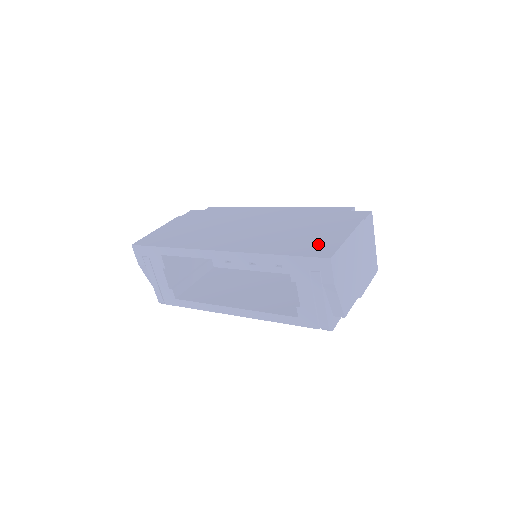
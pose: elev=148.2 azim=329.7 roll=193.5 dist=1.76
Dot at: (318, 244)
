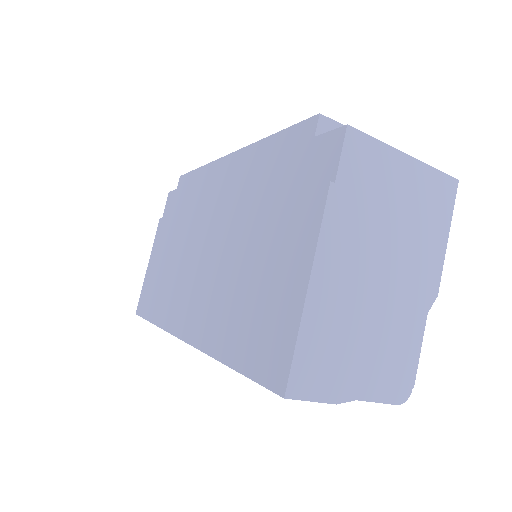
Dot at: (268, 326)
